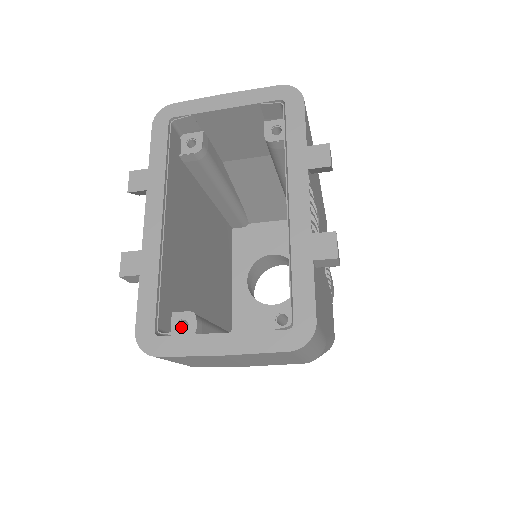
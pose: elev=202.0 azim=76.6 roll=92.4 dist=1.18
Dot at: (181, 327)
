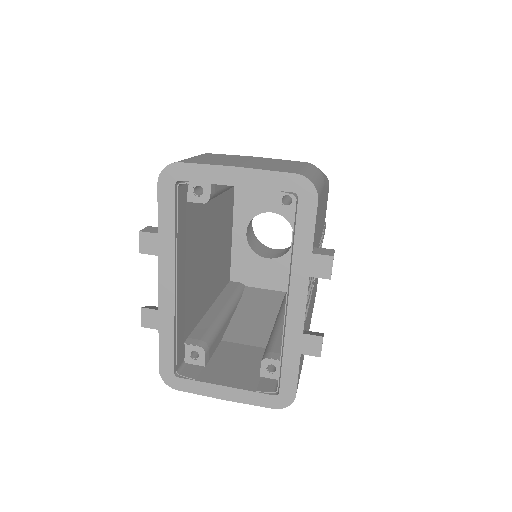
Dot at: occluded
